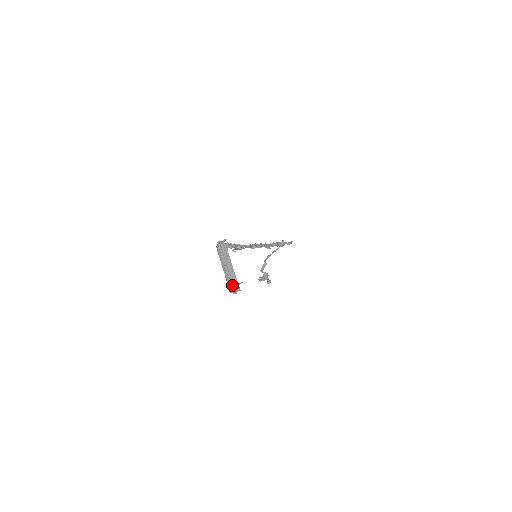
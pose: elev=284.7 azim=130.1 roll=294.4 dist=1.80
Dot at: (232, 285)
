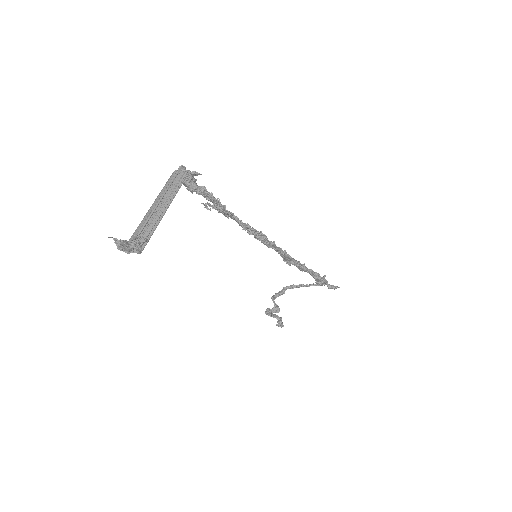
Dot at: occluded
